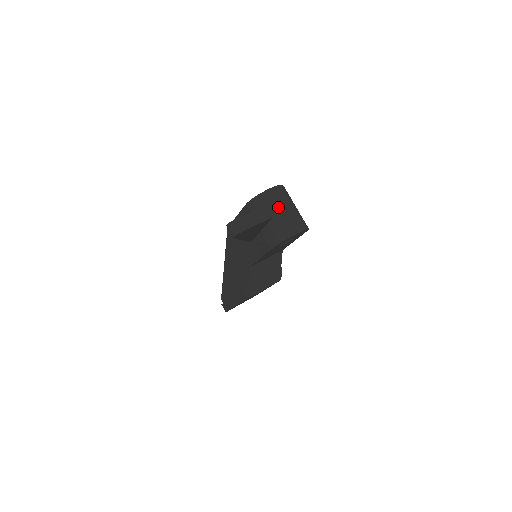
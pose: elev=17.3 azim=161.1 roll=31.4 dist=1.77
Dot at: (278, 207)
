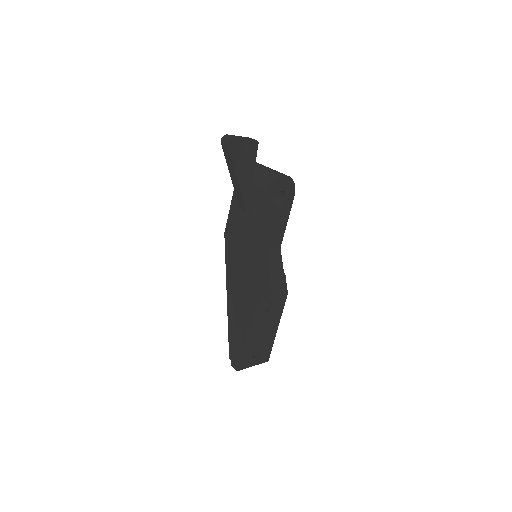
Dot at: (264, 167)
